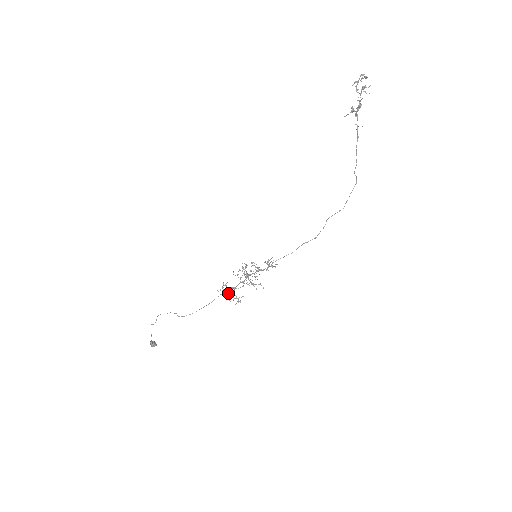
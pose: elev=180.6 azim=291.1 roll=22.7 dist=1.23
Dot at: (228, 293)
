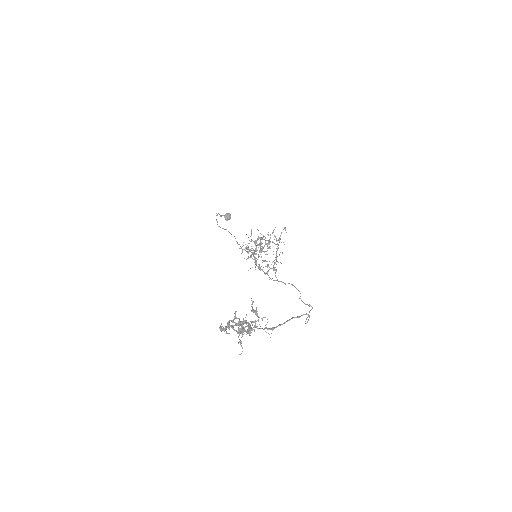
Dot at: (258, 239)
